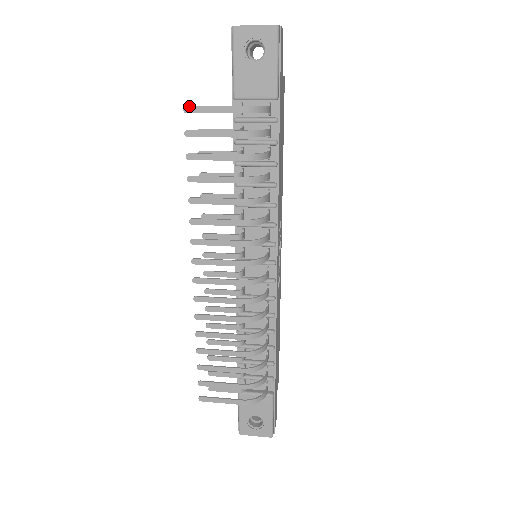
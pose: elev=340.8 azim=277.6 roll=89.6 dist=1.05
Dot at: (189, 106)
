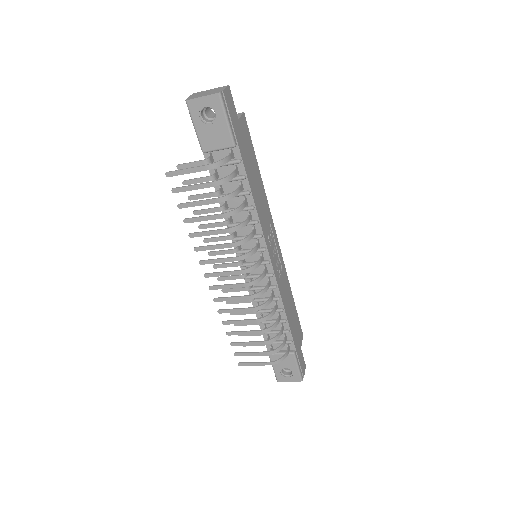
Dot at: (169, 172)
